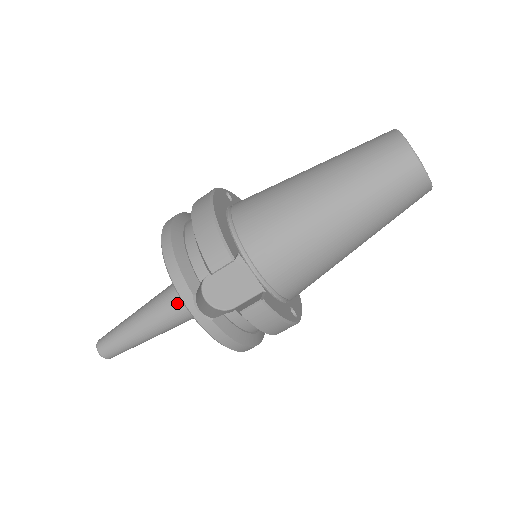
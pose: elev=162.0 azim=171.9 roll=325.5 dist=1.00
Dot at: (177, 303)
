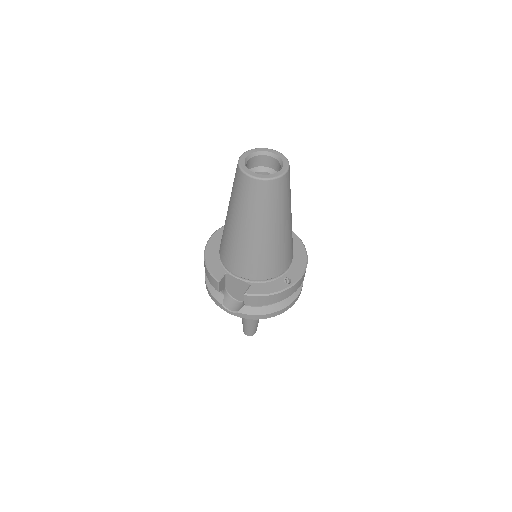
Dot at: occluded
